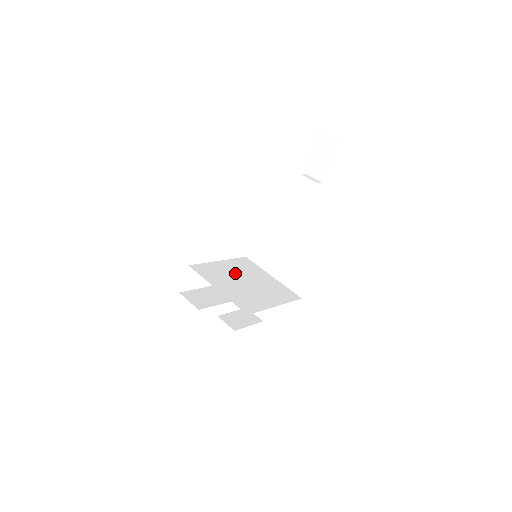
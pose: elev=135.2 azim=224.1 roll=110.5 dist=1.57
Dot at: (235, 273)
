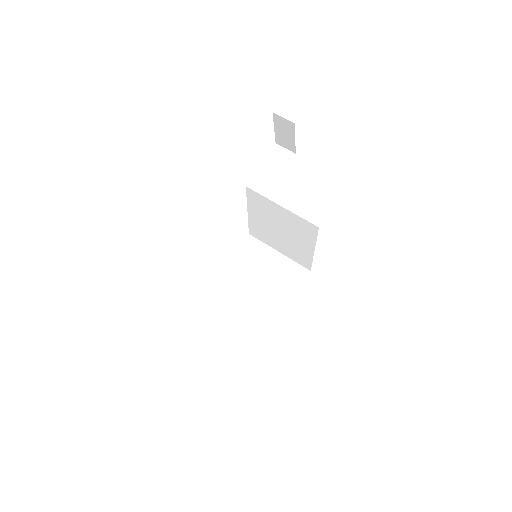
Dot at: (244, 272)
